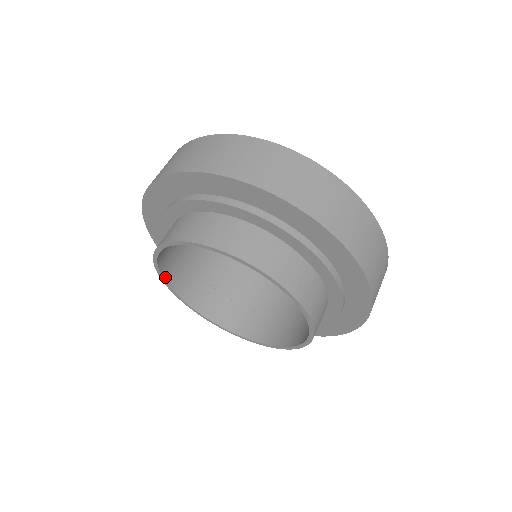
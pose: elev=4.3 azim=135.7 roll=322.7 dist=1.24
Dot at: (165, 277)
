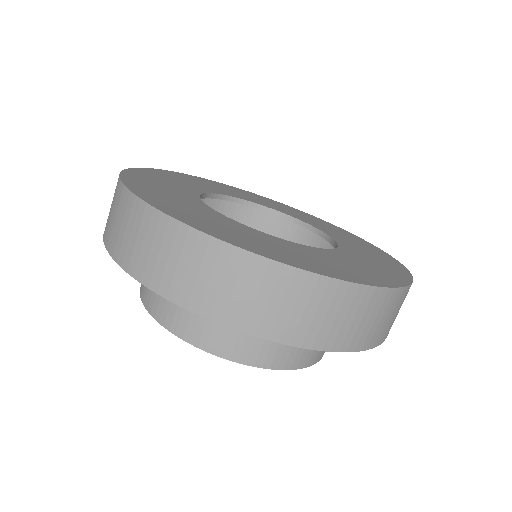
Dot at: occluded
